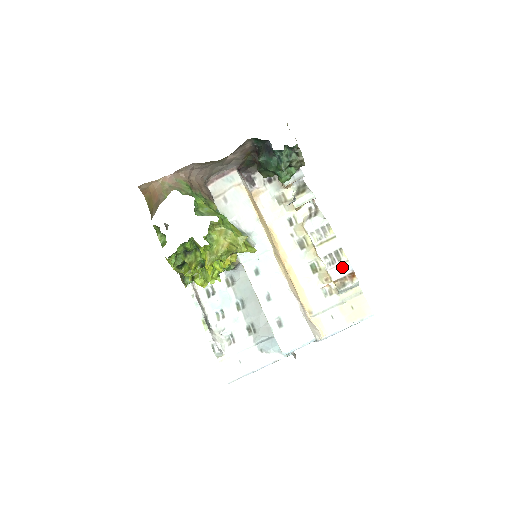
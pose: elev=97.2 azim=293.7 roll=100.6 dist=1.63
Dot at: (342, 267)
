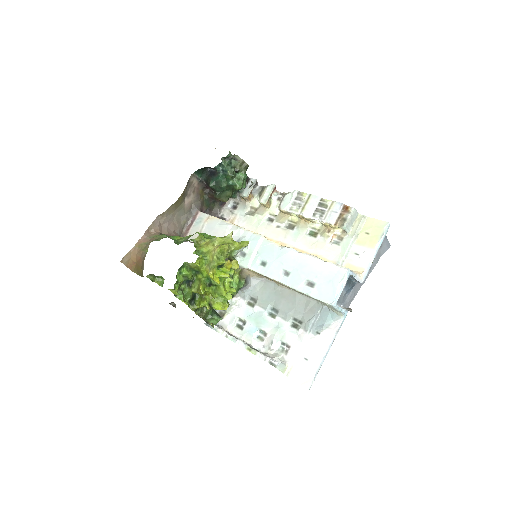
Dot at: (332, 209)
